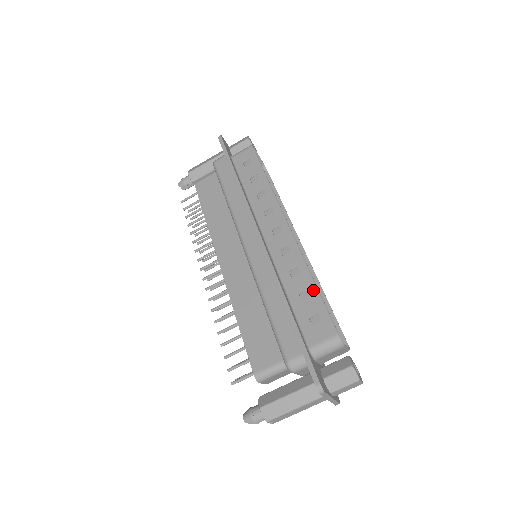
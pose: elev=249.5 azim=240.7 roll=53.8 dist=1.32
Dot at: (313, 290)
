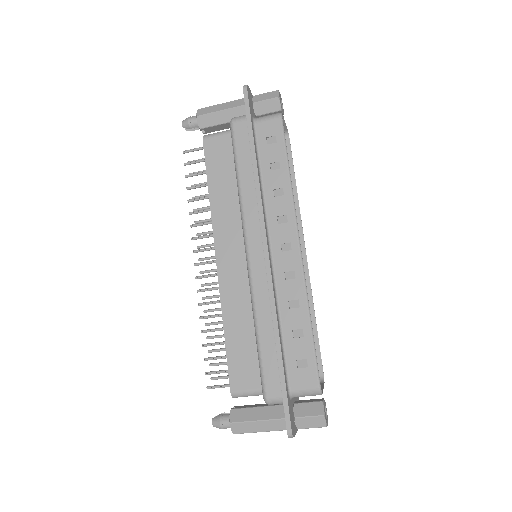
Dot at: (308, 332)
